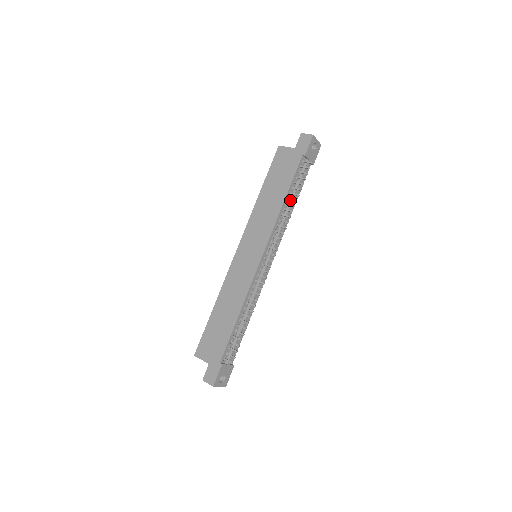
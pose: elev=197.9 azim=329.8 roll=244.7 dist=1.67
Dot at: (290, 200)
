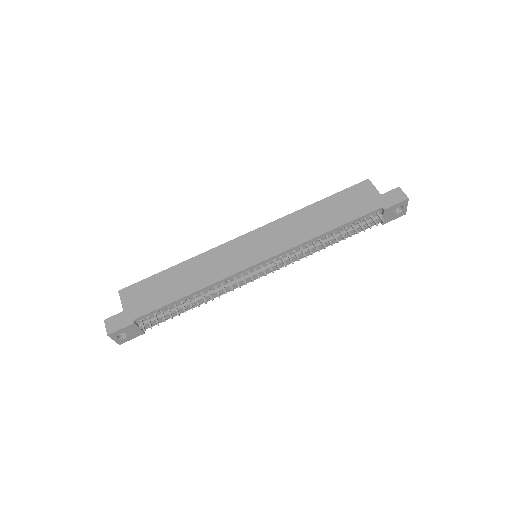
Dot at: (333, 236)
